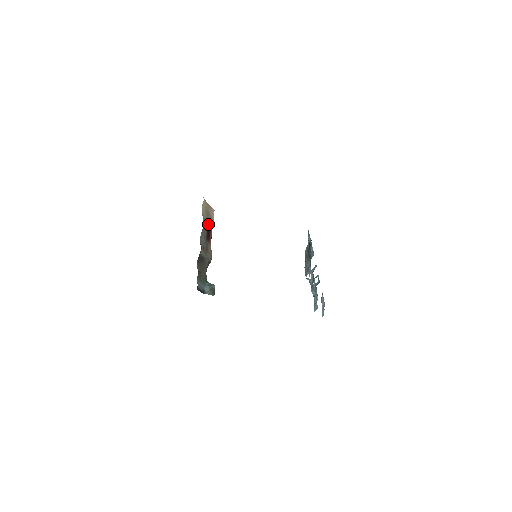
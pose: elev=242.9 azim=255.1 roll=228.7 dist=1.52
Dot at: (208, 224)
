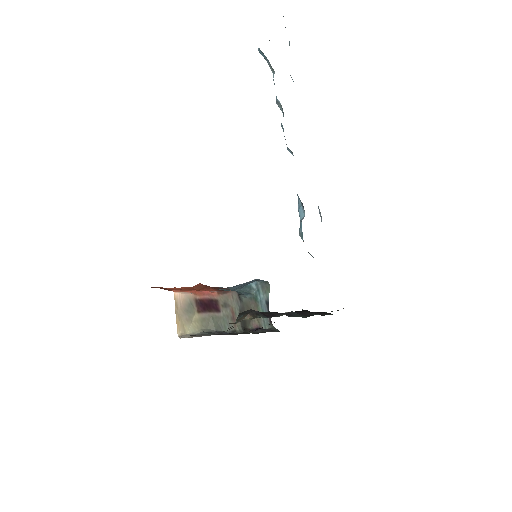
Dot at: (200, 309)
